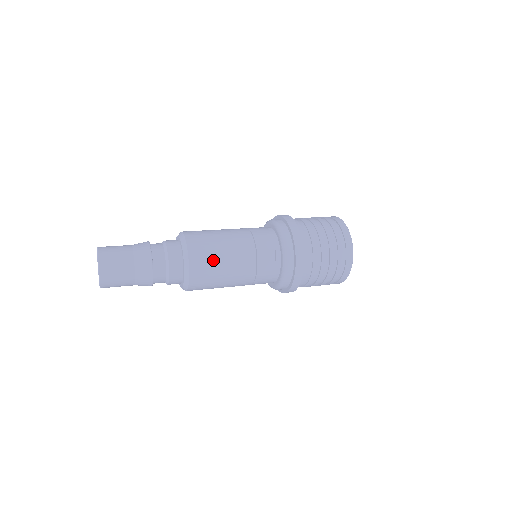
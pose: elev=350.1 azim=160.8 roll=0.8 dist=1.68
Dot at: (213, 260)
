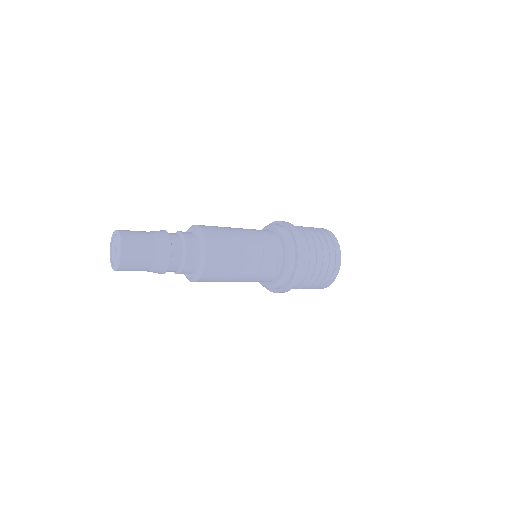
Dot at: (226, 261)
